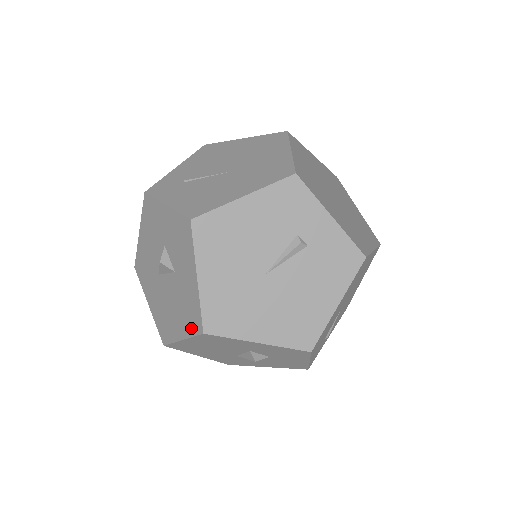
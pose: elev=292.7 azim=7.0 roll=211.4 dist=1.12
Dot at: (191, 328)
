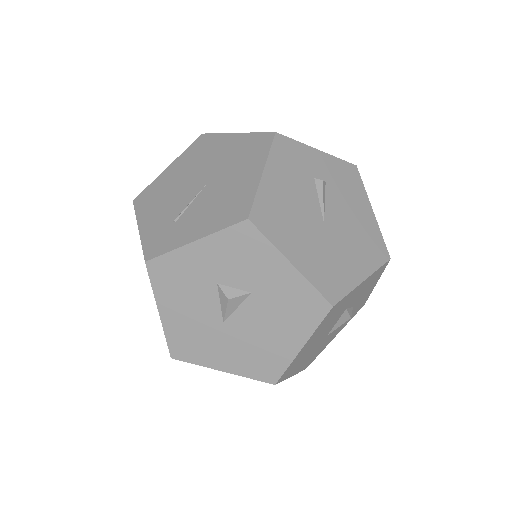
Dot at: (311, 321)
